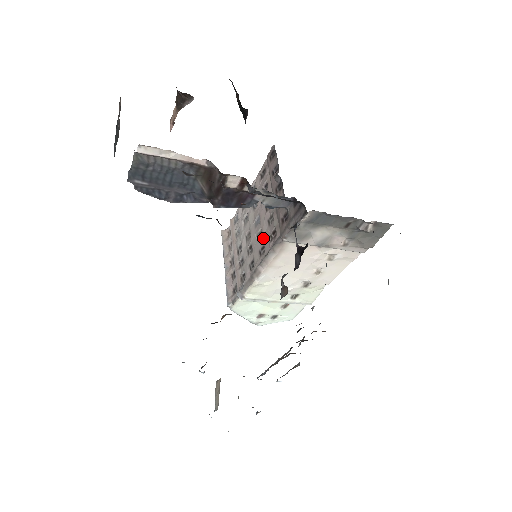
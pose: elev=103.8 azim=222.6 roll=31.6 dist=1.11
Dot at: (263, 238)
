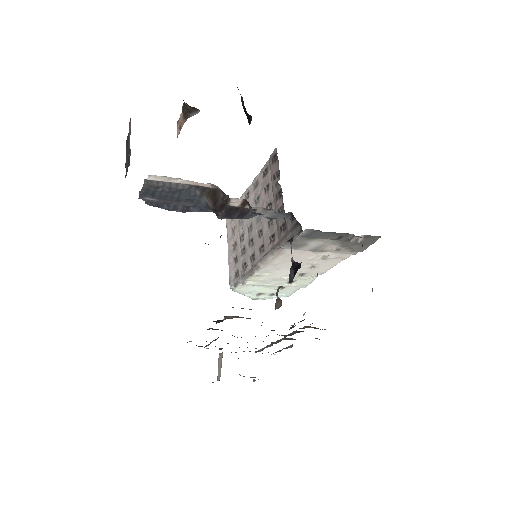
Dot at: (263, 237)
